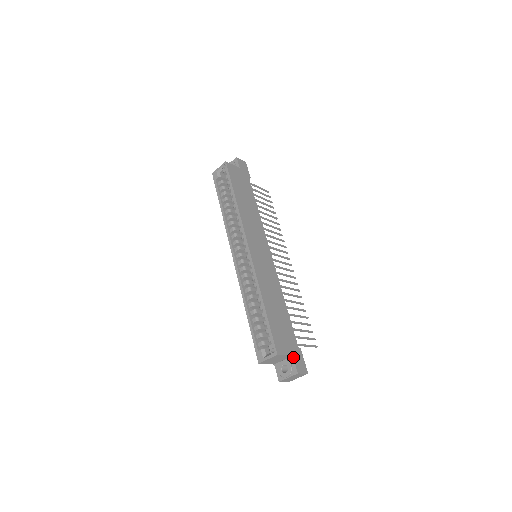
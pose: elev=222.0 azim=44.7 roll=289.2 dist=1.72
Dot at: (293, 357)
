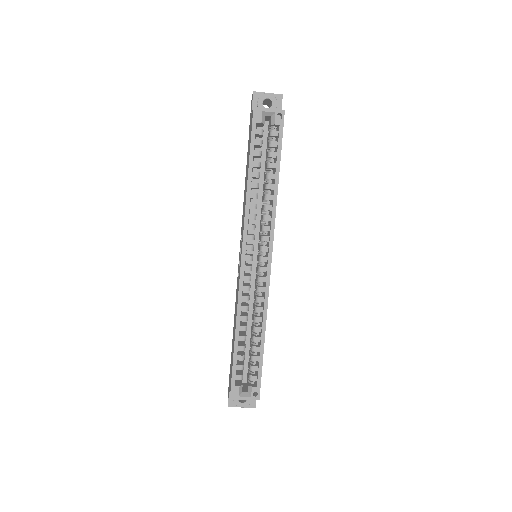
Dot at: occluded
